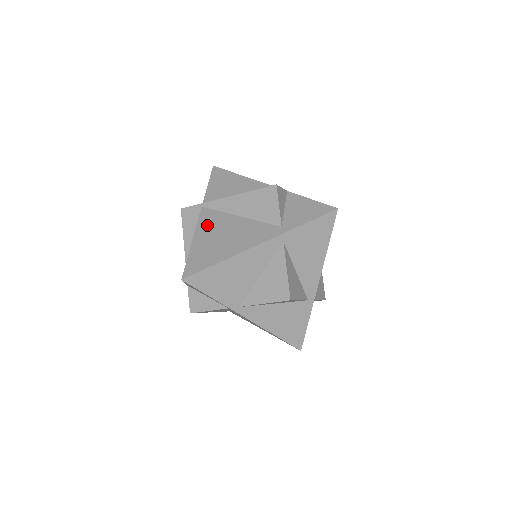
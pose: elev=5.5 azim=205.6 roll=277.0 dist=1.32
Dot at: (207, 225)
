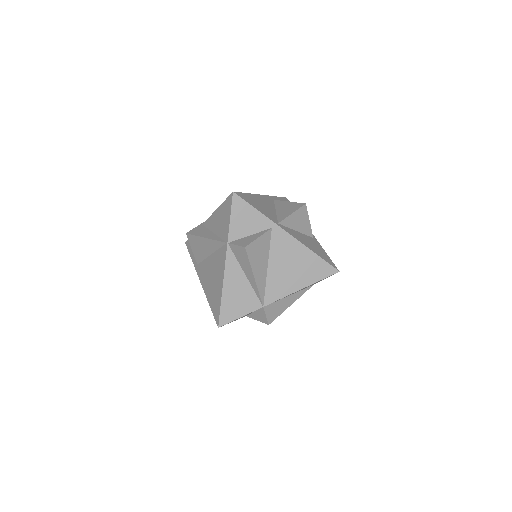
Dot at: occluded
